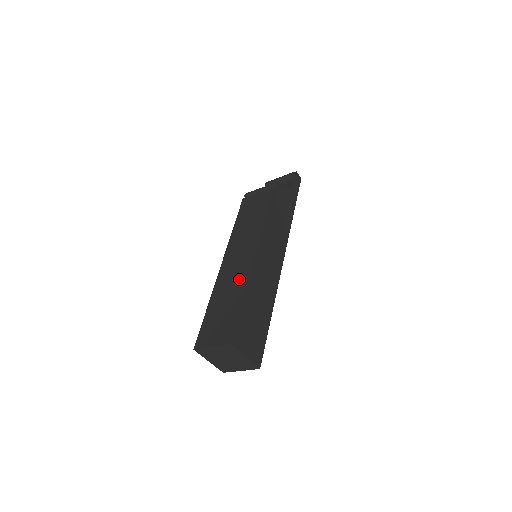
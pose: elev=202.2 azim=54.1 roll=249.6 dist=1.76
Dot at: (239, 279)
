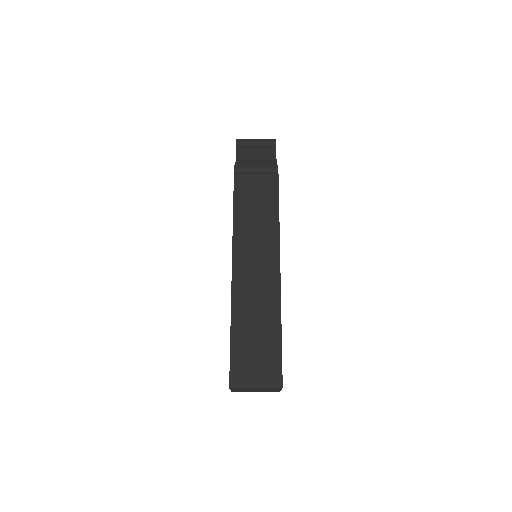
Dot at: (268, 302)
